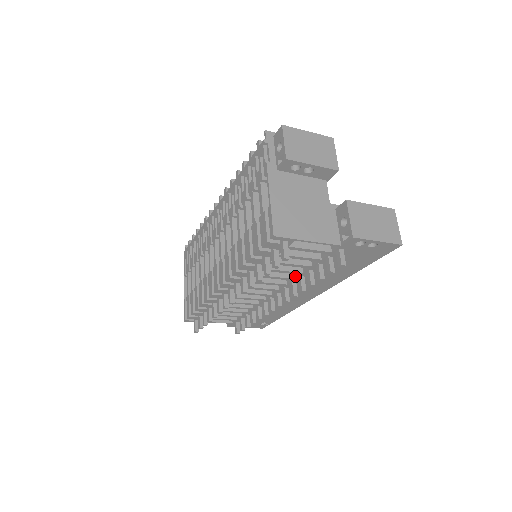
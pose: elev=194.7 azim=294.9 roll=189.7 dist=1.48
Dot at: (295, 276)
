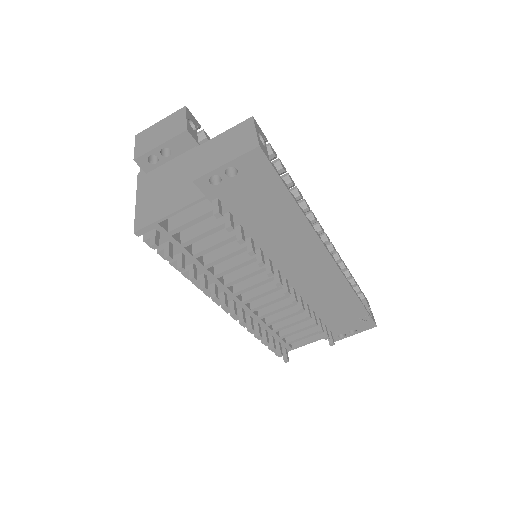
Dot at: occluded
